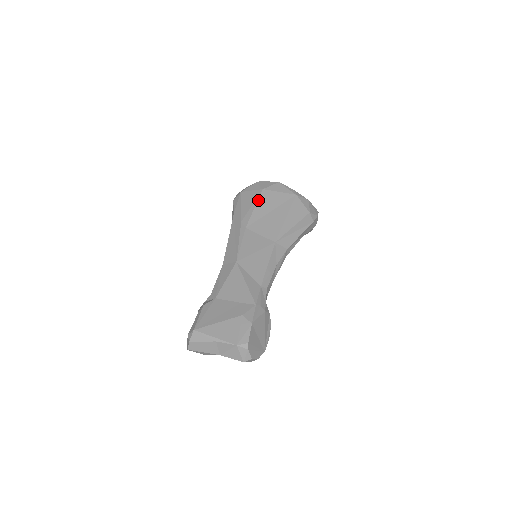
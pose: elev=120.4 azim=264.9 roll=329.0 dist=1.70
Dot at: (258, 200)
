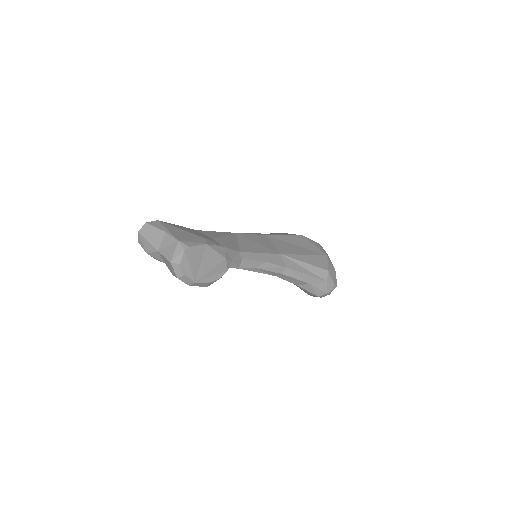
Dot at: (292, 235)
